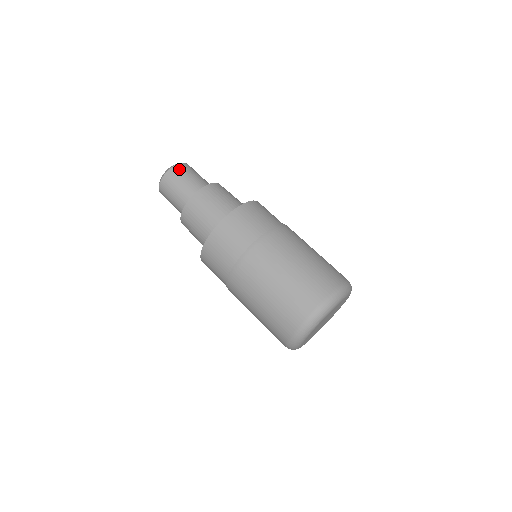
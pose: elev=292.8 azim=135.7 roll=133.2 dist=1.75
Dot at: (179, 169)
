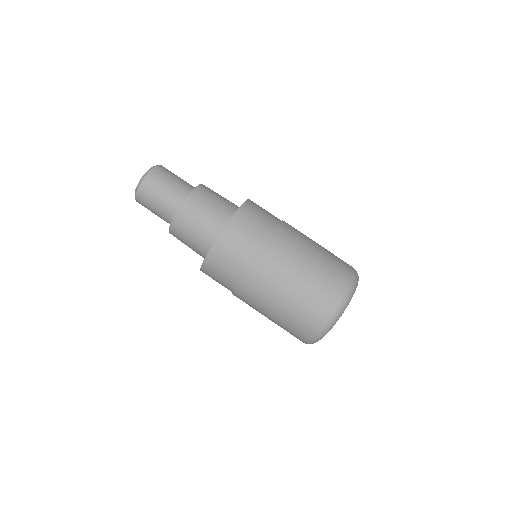
Dot at: (156, 175)
